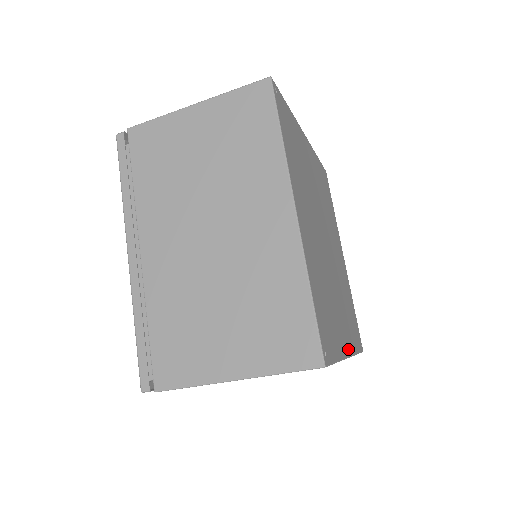
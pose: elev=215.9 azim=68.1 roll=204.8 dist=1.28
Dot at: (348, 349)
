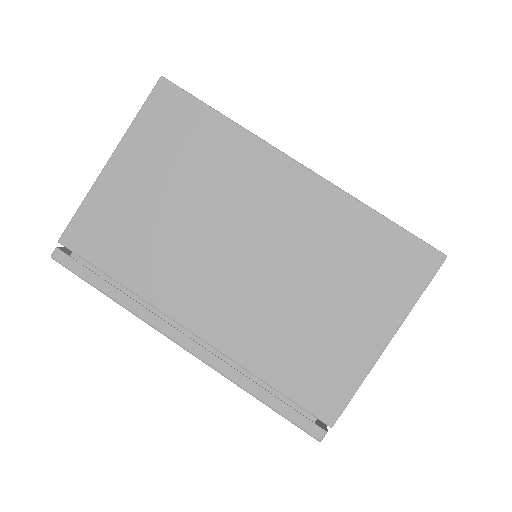
Dot at: occluded
